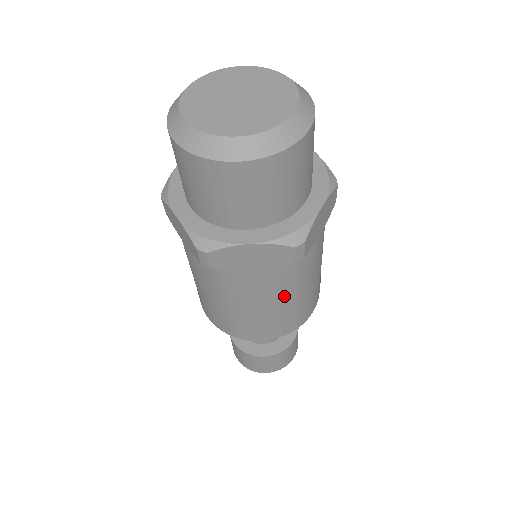
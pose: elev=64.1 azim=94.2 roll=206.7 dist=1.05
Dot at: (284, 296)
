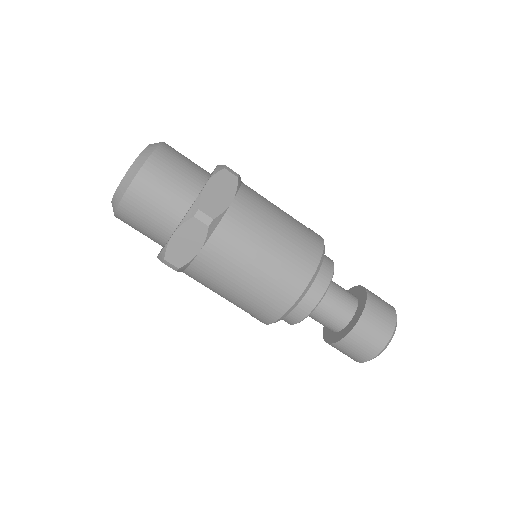
Dot at: (249, 259)
